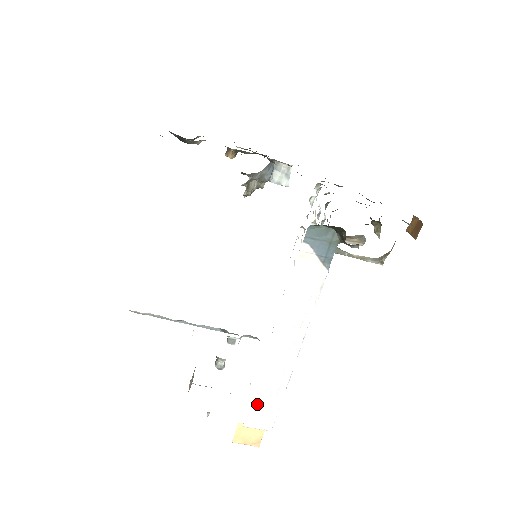
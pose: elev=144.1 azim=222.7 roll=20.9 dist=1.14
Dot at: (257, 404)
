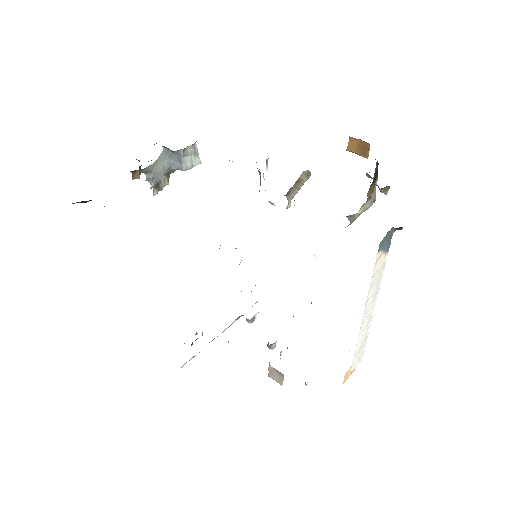
Dot at: (357, 356)
